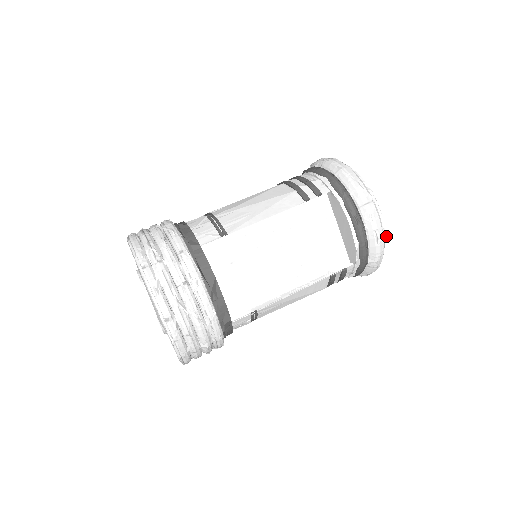
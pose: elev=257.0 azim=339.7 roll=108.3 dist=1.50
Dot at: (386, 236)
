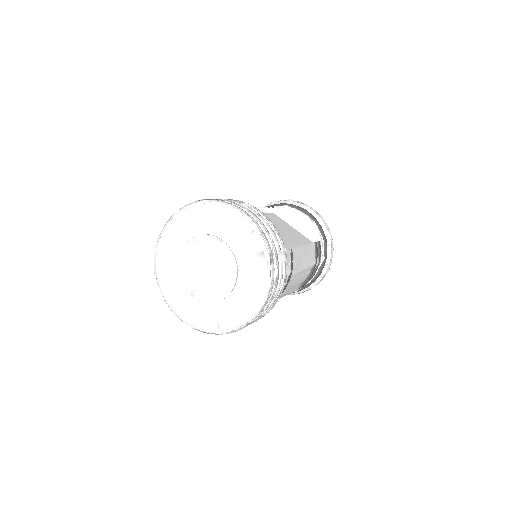
Dot at: occluded
